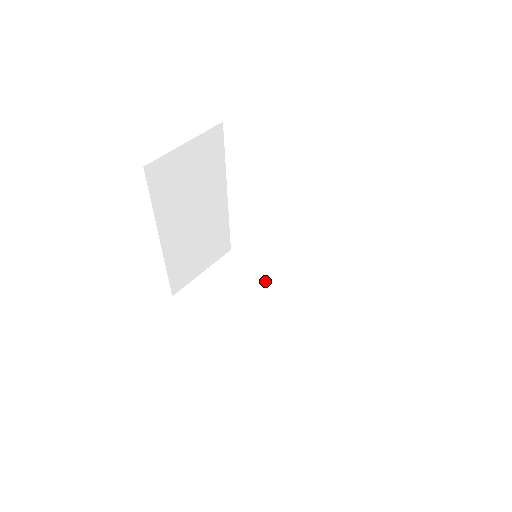
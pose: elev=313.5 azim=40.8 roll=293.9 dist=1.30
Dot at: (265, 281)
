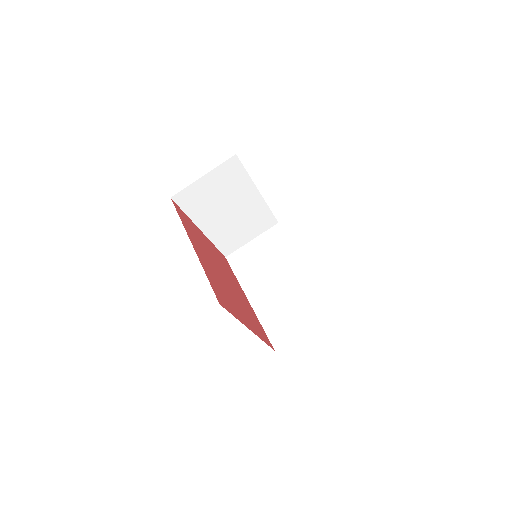
Dot at: (249, 189)
